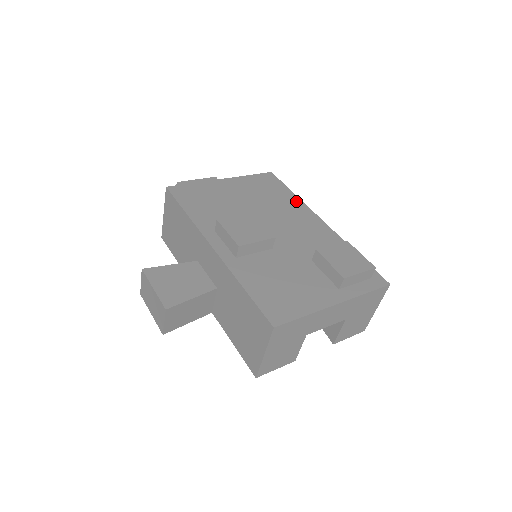
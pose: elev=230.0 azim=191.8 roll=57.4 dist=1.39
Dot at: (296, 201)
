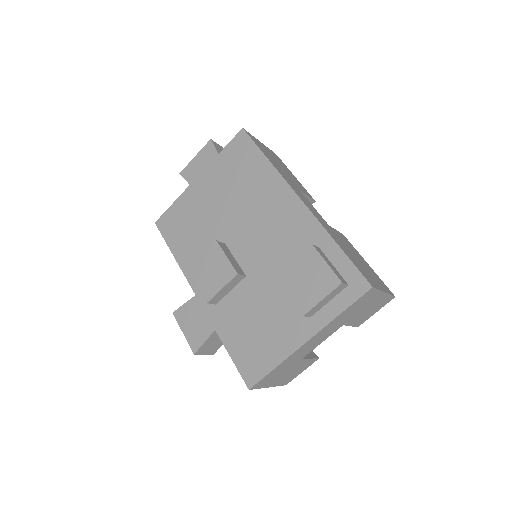
Dot at: (269, 174)
